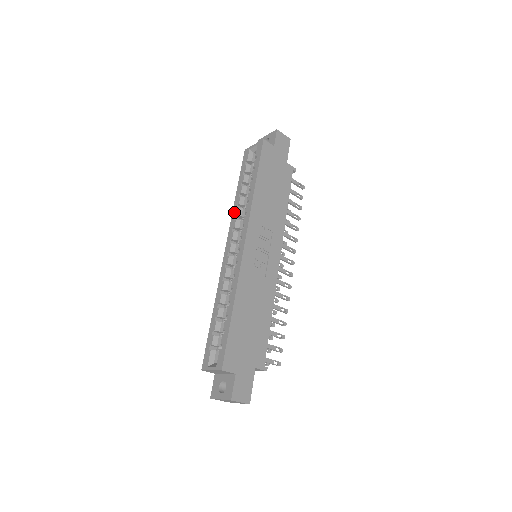
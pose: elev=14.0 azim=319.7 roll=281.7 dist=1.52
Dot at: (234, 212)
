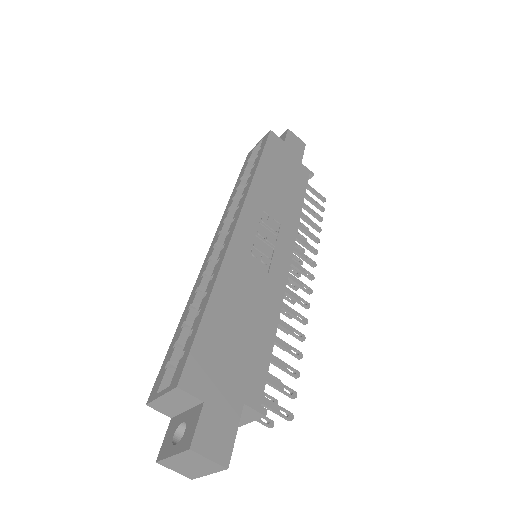
Dot at: (228, 205)
